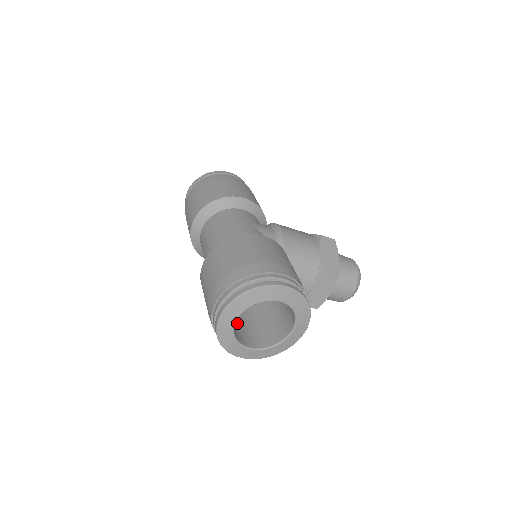
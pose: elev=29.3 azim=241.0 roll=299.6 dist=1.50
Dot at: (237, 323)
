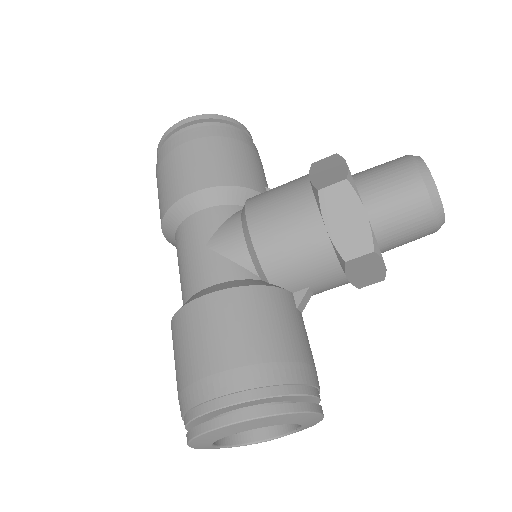
Dot at: occluded
